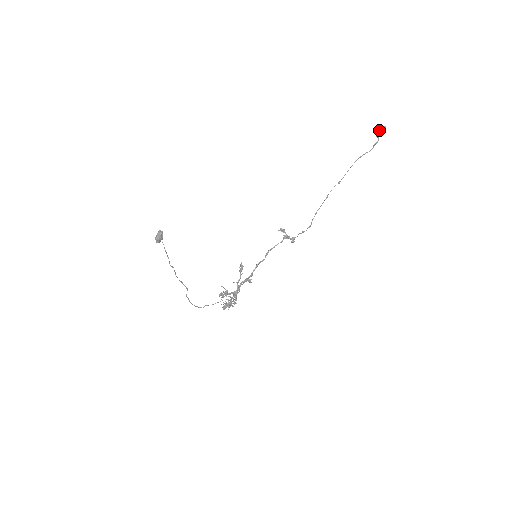
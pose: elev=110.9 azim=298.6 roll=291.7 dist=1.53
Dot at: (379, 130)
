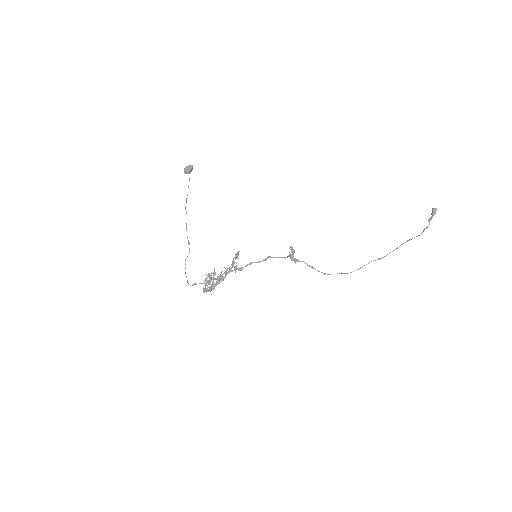
Dot at: occluded
